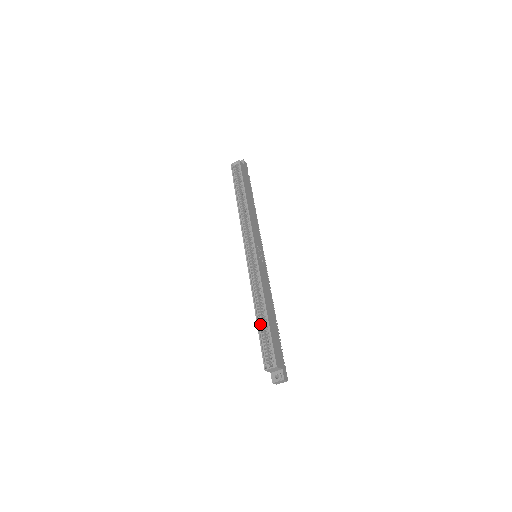
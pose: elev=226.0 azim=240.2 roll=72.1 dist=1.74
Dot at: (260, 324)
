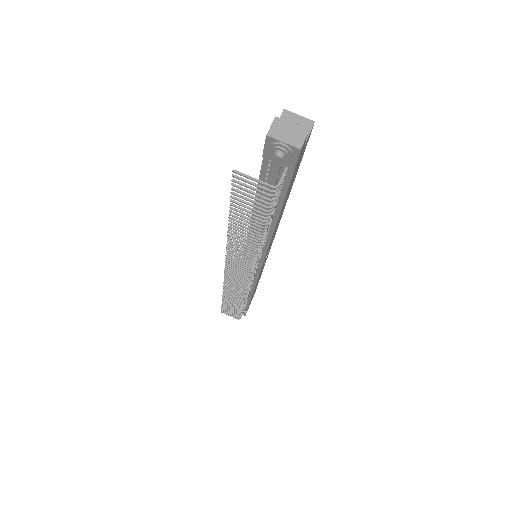
Dot at: occluded
